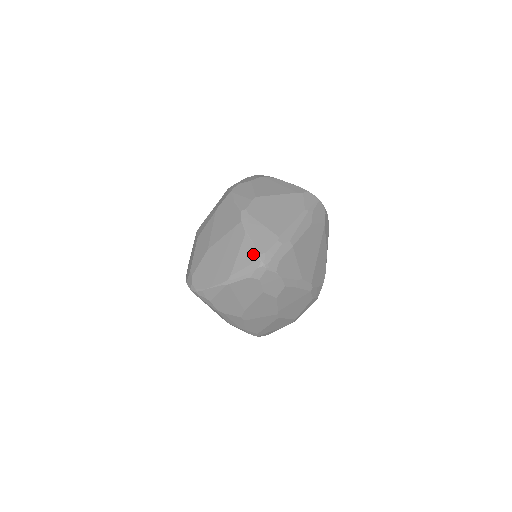
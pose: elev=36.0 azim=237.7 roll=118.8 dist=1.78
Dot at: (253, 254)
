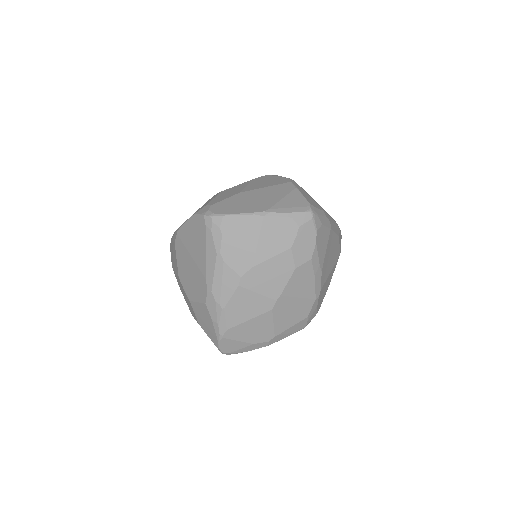
Dot at: (302, 201)
